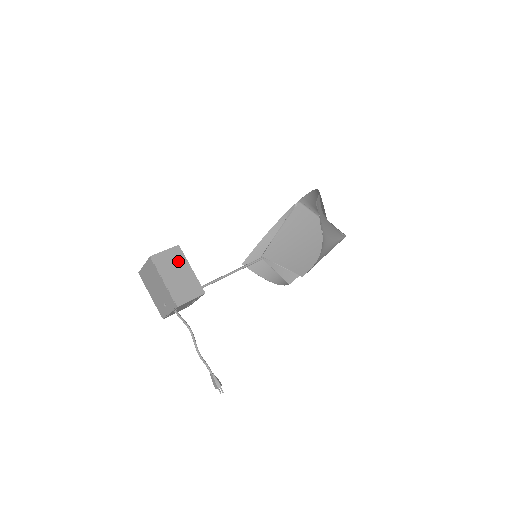
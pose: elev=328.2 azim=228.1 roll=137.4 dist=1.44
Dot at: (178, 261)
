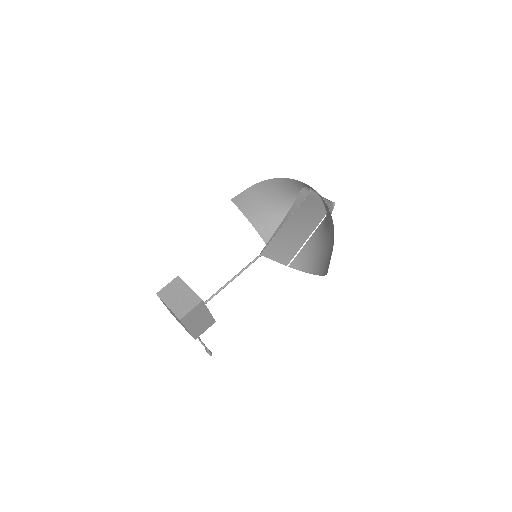
Dot at: (200, 312)
